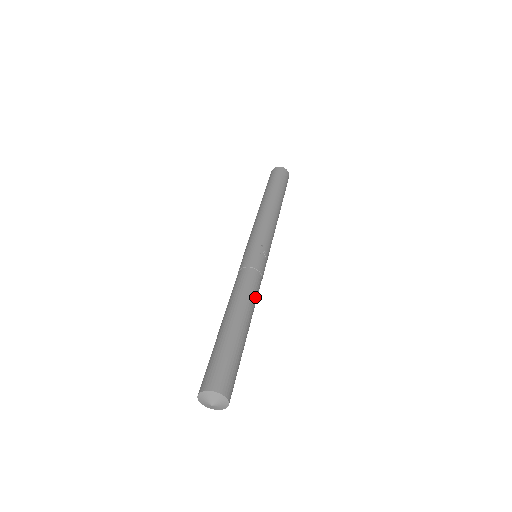
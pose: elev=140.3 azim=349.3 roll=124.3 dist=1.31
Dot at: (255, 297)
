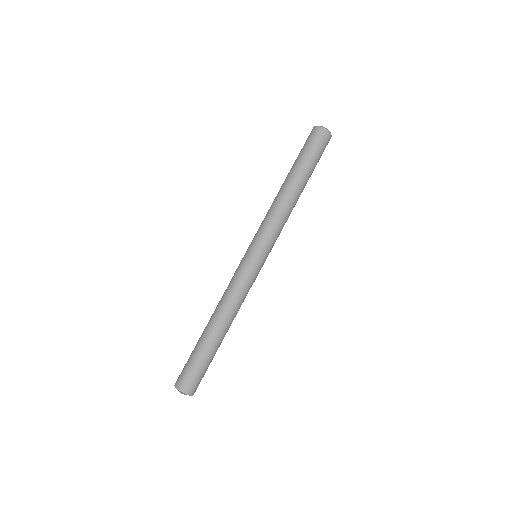
Dot at: occluded
